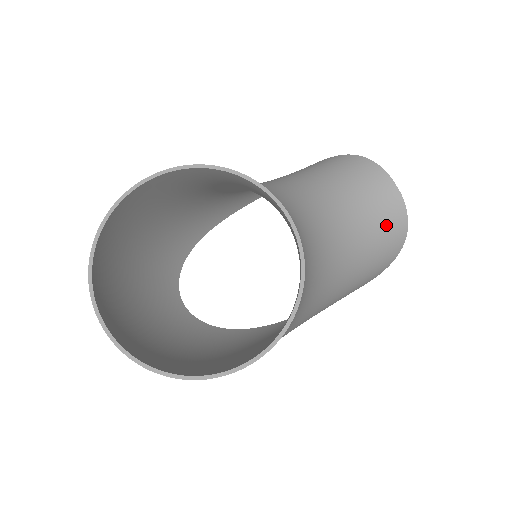
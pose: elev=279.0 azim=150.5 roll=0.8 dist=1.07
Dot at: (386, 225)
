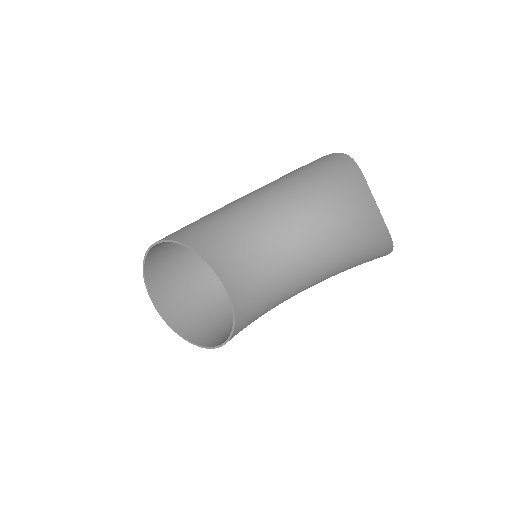
Dot at: (368, 238)
